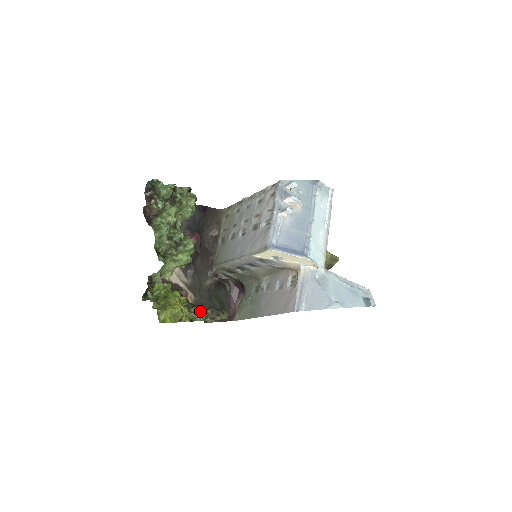
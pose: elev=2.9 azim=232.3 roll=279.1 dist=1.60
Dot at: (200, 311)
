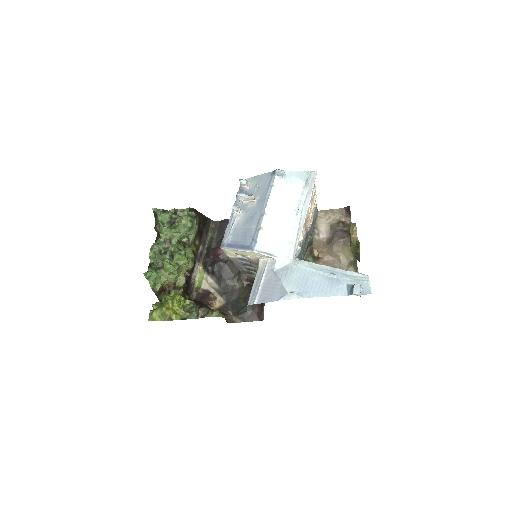
Dot at: (195, 311)
